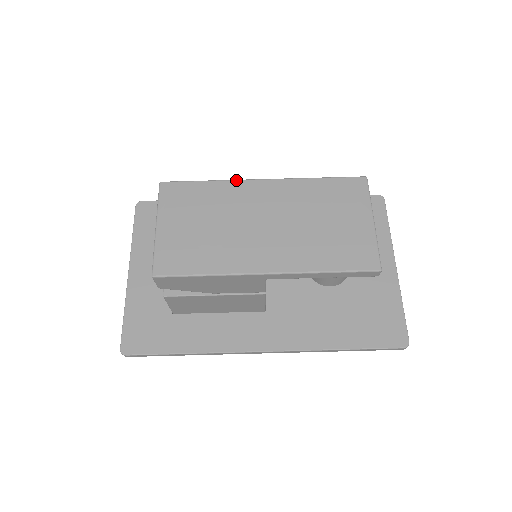
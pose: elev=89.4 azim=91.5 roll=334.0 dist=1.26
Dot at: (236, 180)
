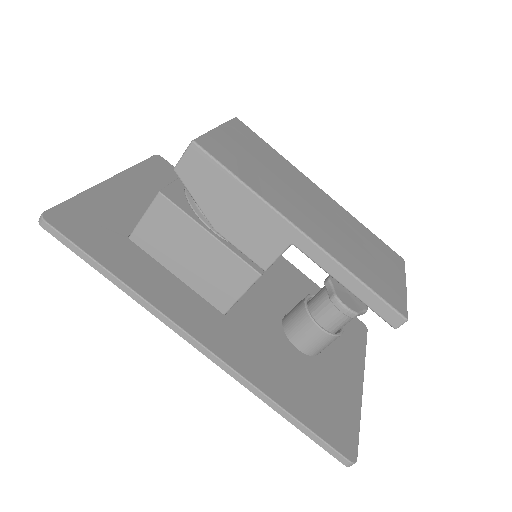
Dot at: occluded
